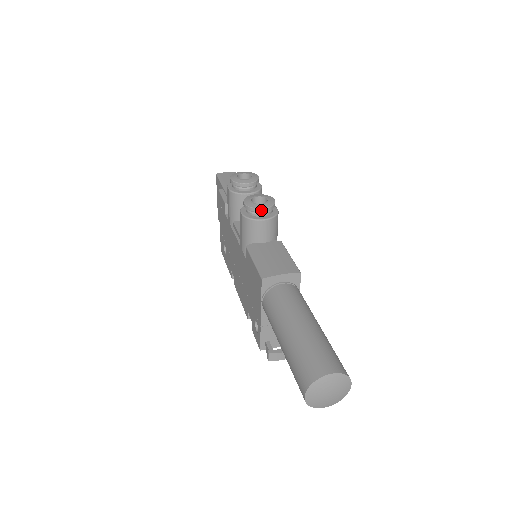
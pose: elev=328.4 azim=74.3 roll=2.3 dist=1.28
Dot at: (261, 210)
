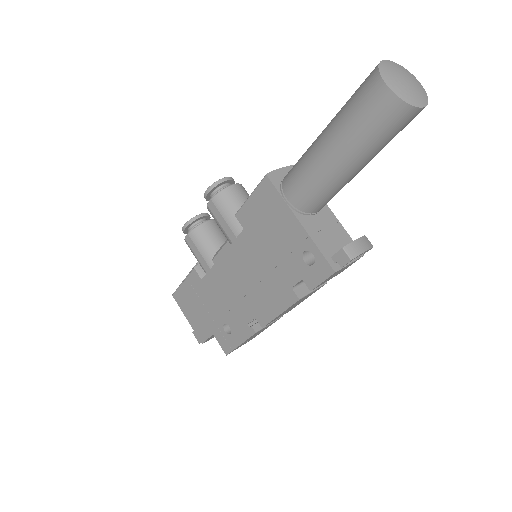
Dot at: (224, 180)
